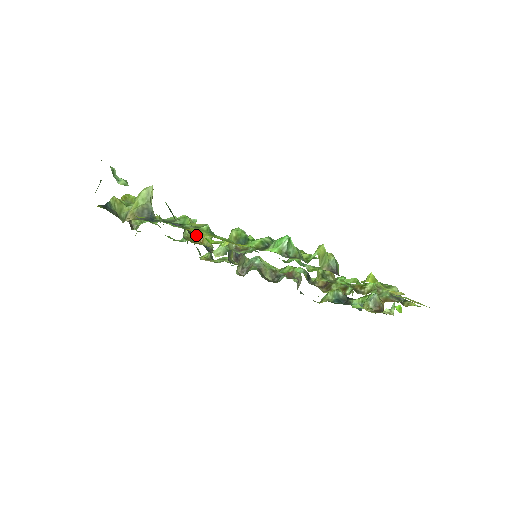
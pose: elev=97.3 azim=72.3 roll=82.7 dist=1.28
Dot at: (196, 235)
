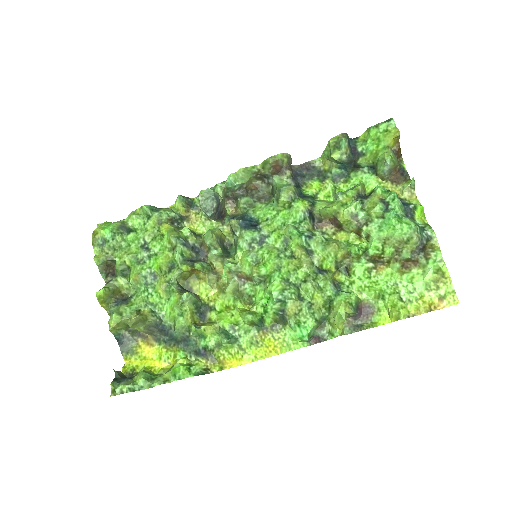
Dot at: (187, 272)
